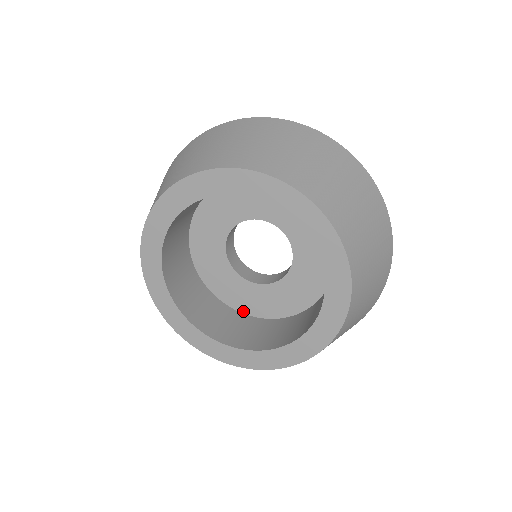
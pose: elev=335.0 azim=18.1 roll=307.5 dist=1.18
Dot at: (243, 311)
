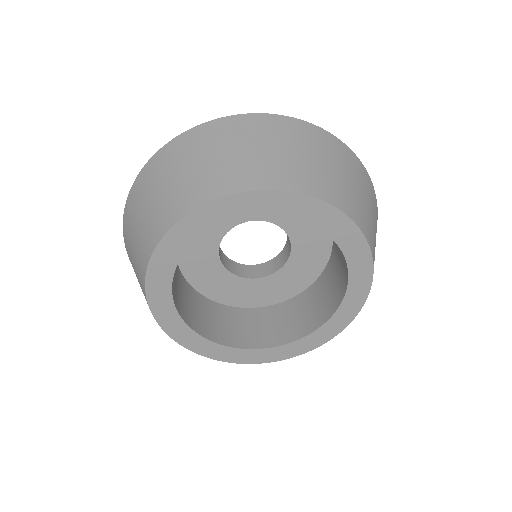
Dot at: (229, 304)
